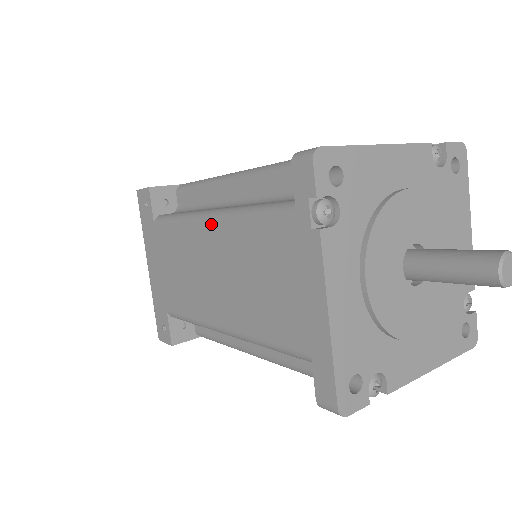
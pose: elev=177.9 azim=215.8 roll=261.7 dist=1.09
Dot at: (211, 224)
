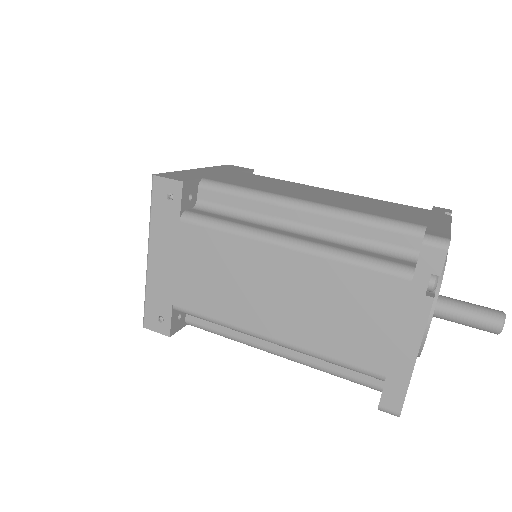
Dot at: (290, 252)
